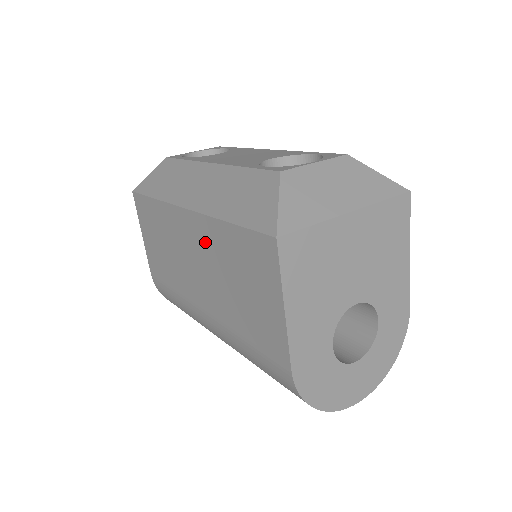
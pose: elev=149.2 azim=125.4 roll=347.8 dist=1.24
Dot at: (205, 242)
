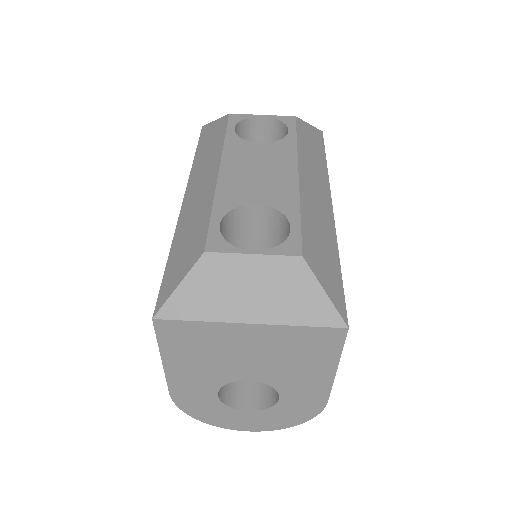
Dot at: occluded
